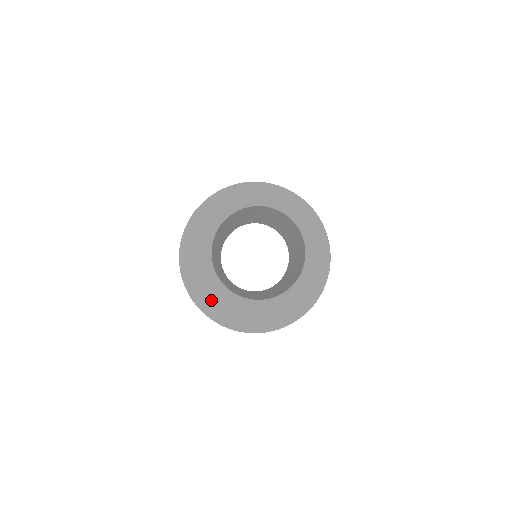
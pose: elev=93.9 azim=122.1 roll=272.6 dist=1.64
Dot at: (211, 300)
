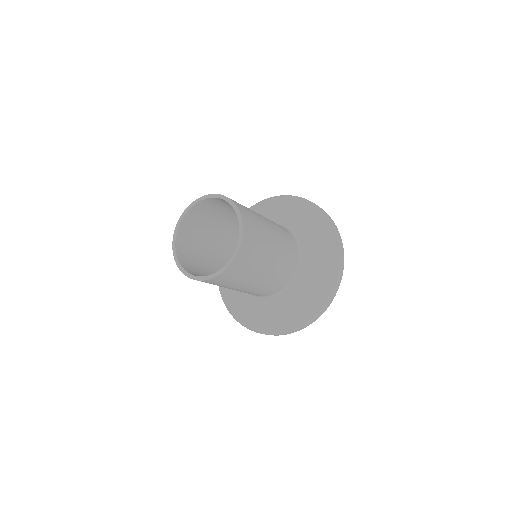
Dot at: (271, 319)
